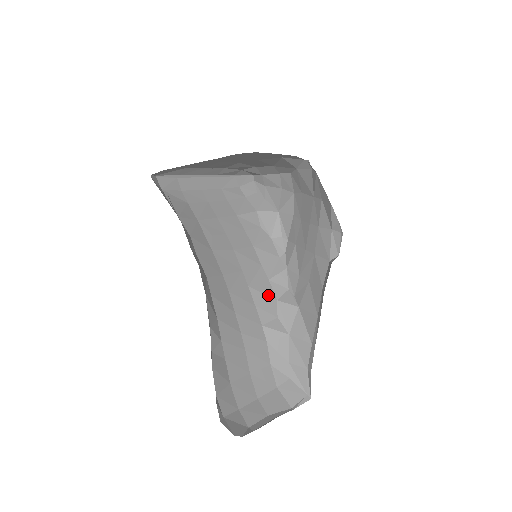
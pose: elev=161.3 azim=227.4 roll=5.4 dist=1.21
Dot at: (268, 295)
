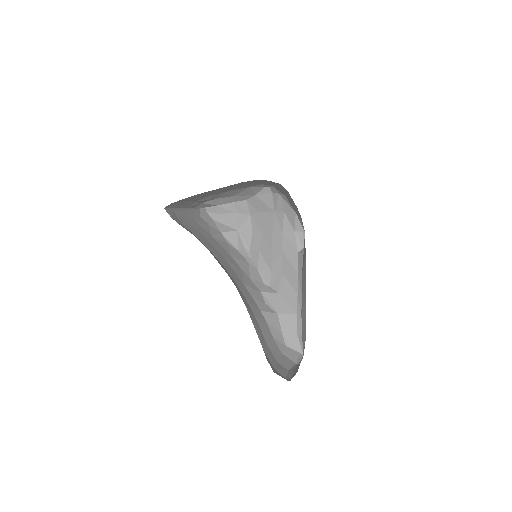
Dot at: (255, 289)
